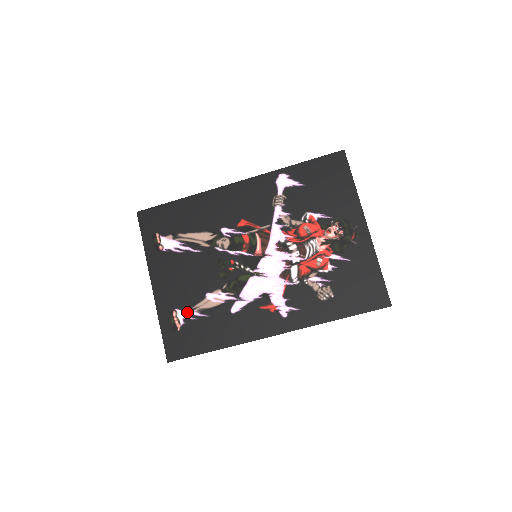
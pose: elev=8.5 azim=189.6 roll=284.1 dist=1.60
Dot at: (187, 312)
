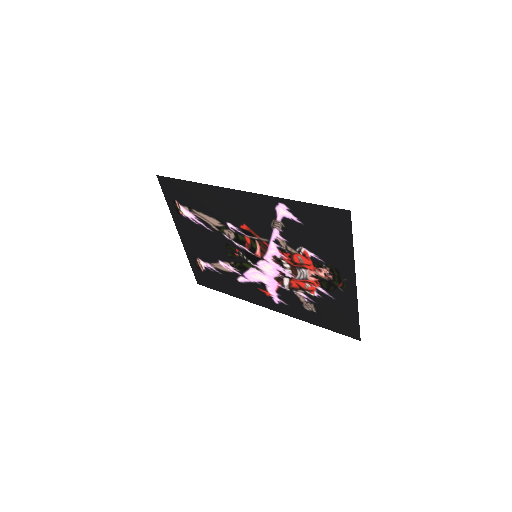
Dot at: (206, 264)
